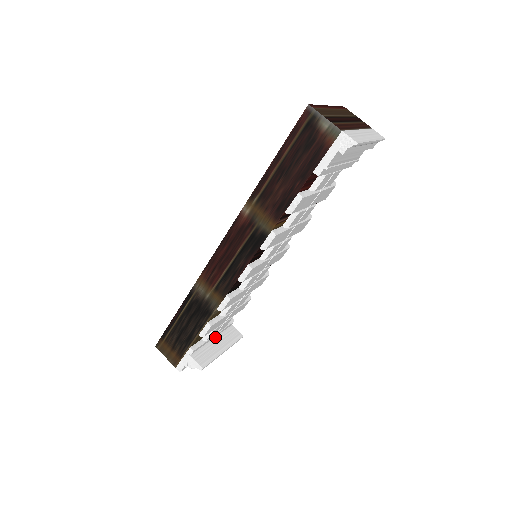
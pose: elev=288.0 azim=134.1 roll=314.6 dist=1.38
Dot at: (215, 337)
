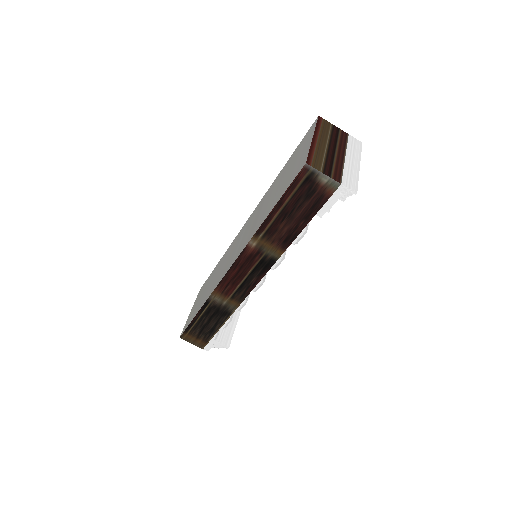
Dot at: occluded
